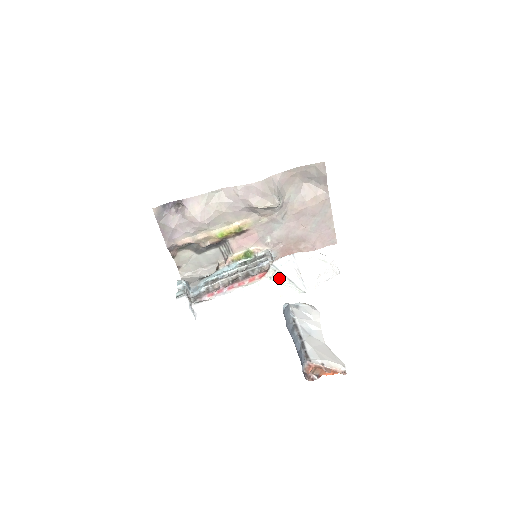
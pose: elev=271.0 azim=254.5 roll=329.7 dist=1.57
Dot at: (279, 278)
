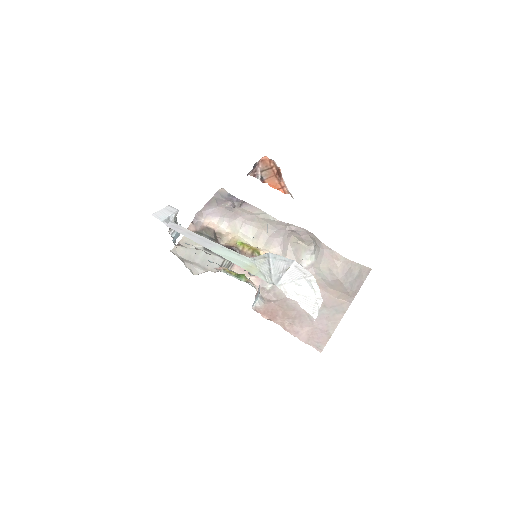
Dot at: (262, 264)
